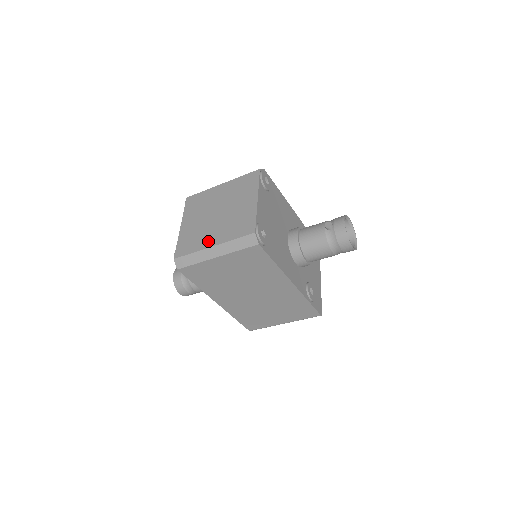
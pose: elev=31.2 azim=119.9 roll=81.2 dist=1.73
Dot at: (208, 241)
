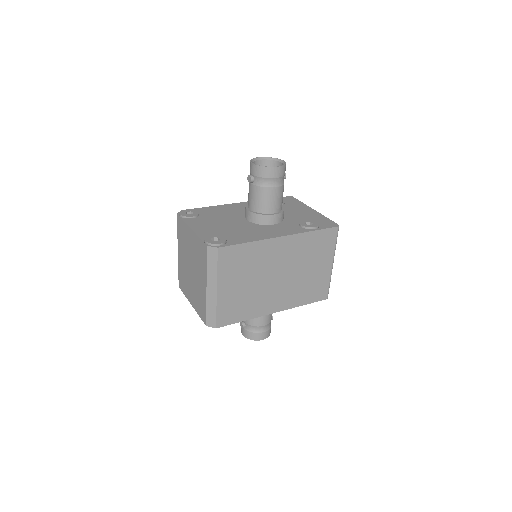
Dot at: (203, 289)
